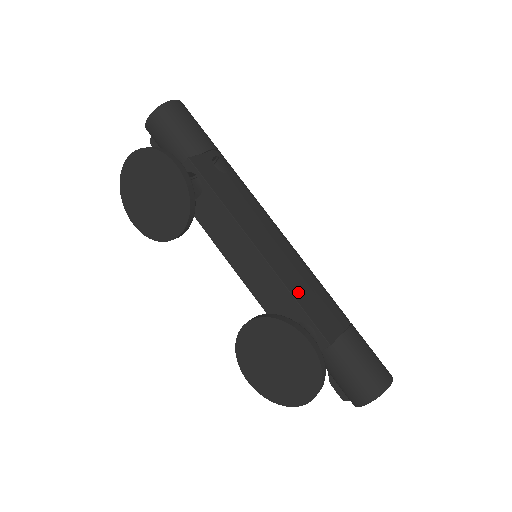
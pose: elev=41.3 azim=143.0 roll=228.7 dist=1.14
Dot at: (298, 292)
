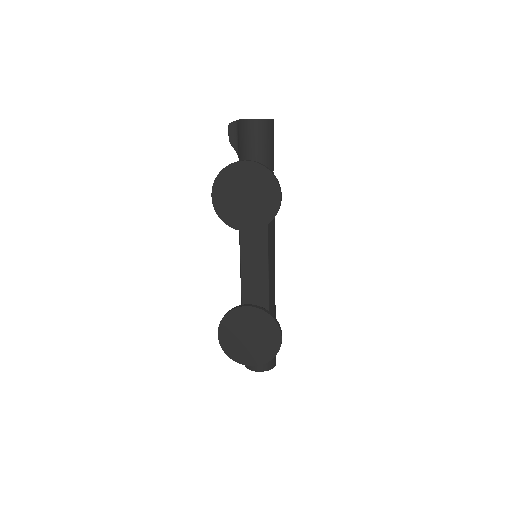
Dot at: (271, 295)
